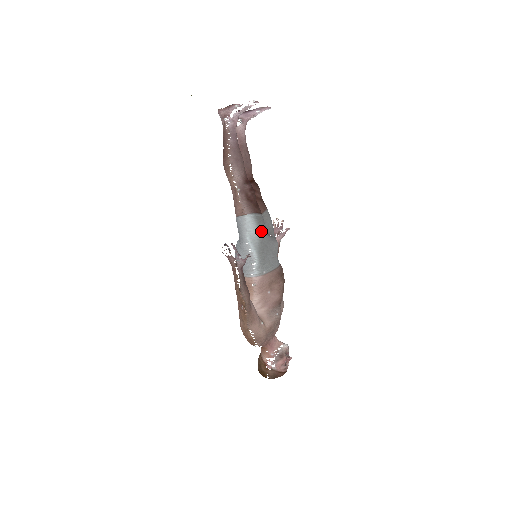
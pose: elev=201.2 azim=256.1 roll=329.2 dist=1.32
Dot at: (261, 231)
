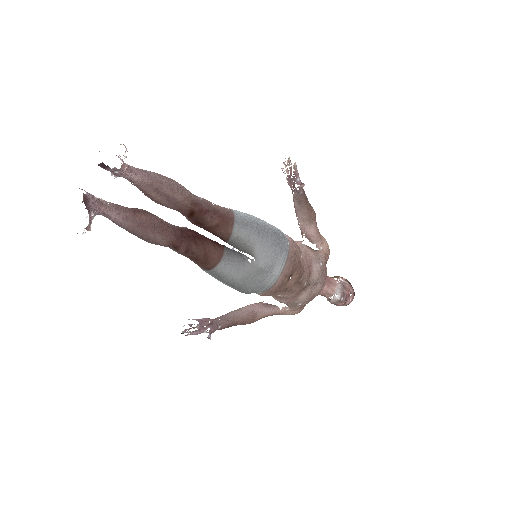
Dot at: (226, 281)
